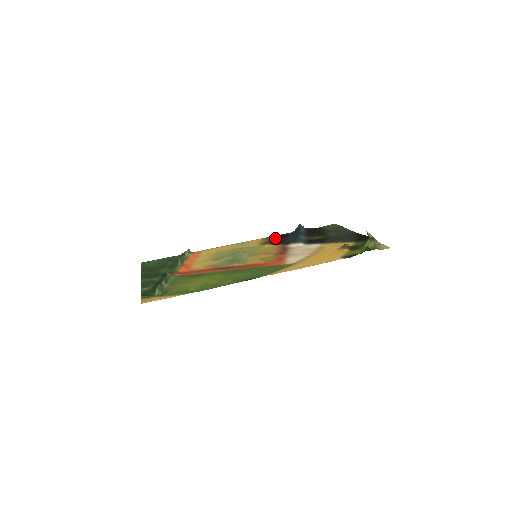
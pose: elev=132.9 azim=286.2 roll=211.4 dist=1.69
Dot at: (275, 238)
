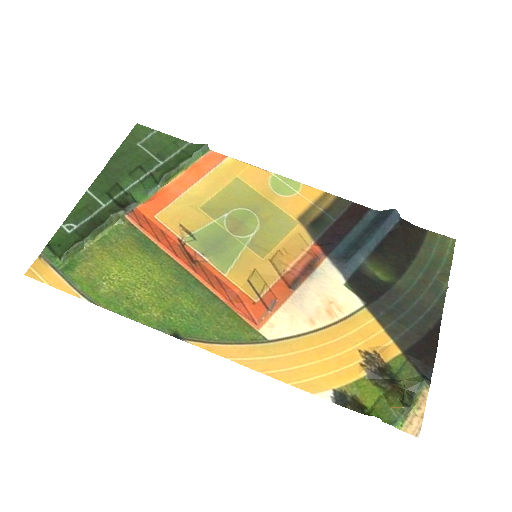
Dot at: (337, 210)
